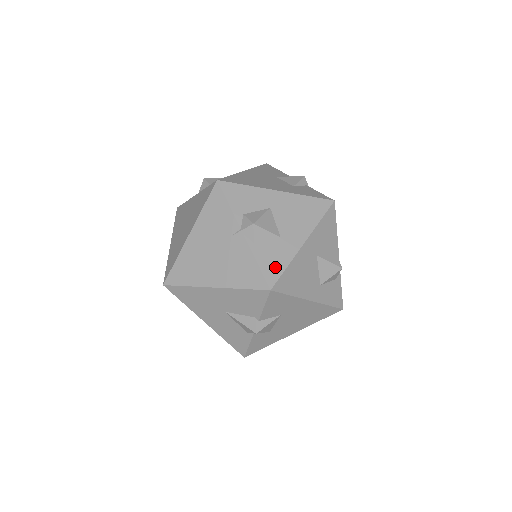
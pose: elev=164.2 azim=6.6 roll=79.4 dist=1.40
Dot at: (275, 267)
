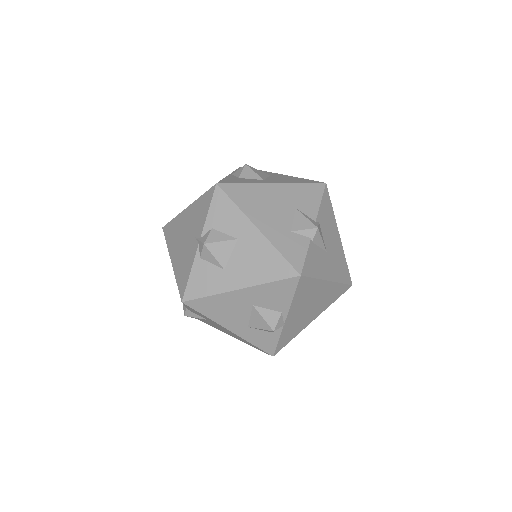
Dot at: (200, 288)
